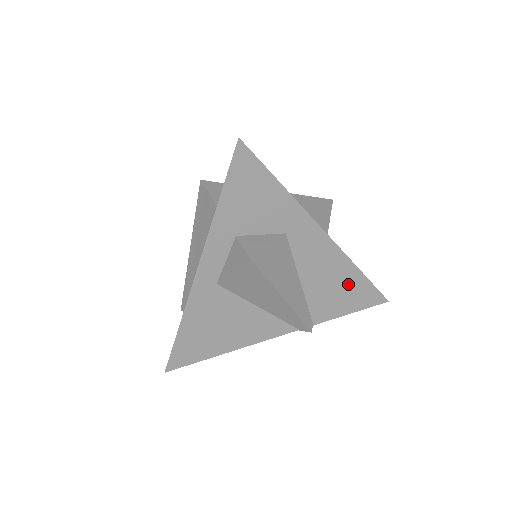
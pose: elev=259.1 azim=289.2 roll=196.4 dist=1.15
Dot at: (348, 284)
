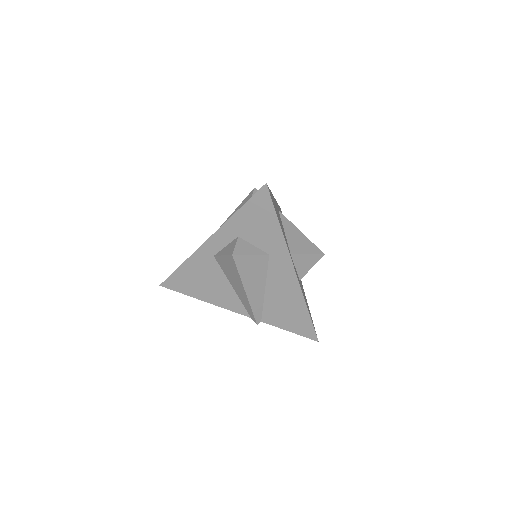
Dot at: (296, 312)
